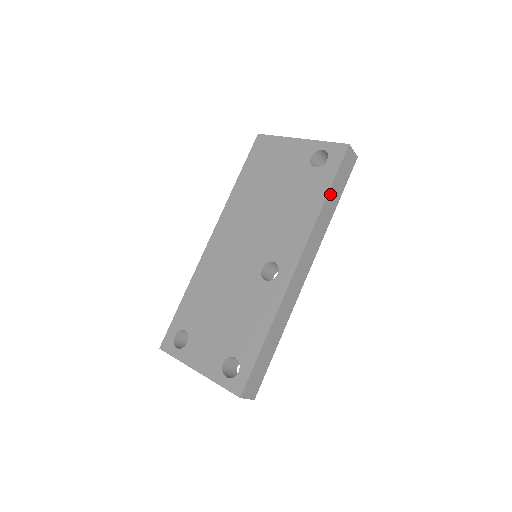
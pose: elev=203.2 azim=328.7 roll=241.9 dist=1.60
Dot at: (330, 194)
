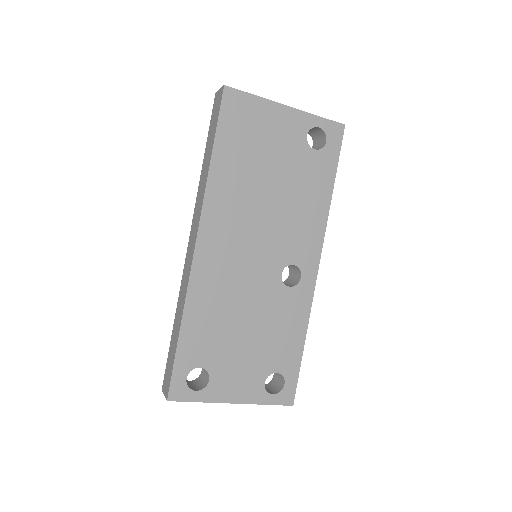
Dot at: (332, 182)
